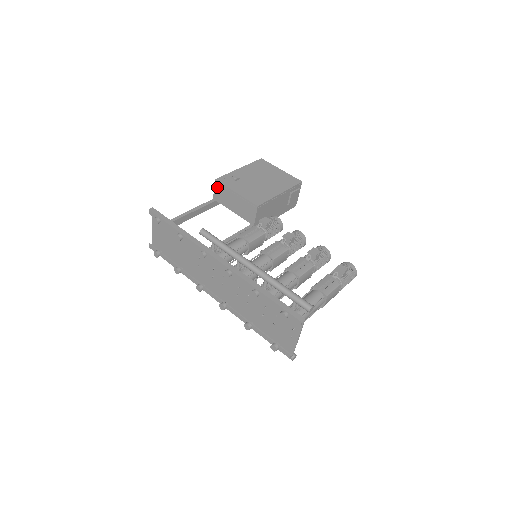
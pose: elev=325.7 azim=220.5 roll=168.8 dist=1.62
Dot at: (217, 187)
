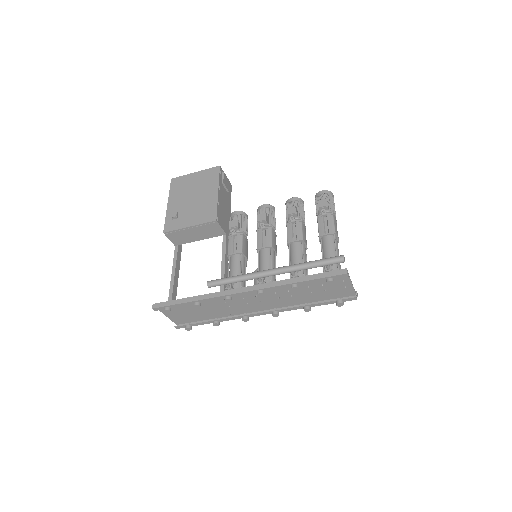
Dot at: (170, 236)
